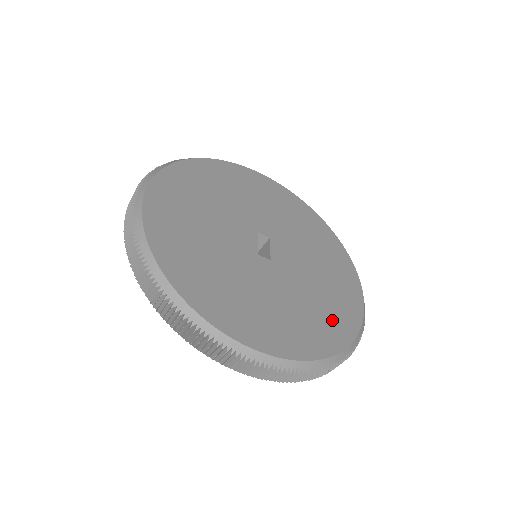
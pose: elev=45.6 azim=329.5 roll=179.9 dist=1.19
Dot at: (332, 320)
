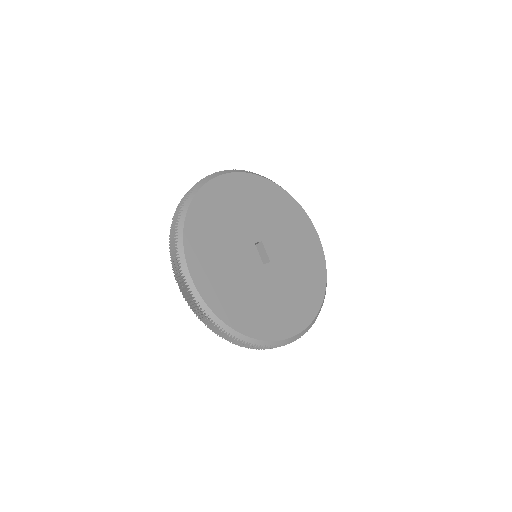
Dot at: (313, 280)
